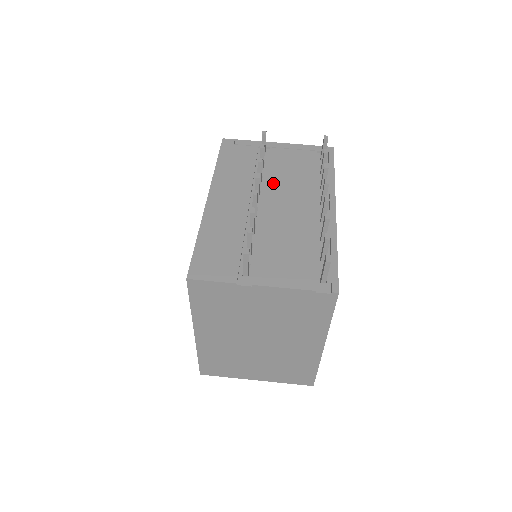
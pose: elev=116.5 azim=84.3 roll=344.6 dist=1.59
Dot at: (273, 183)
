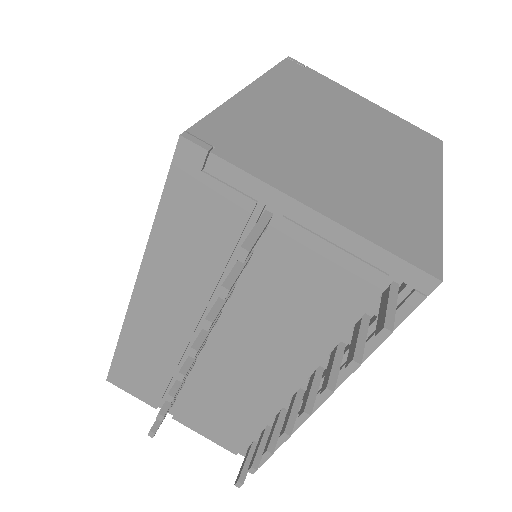
Dot at: (247, 312)
